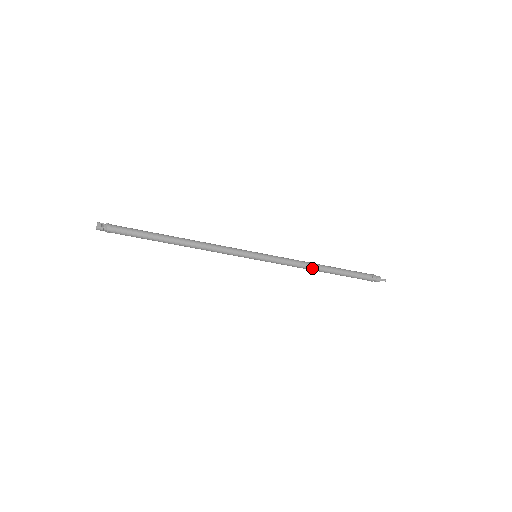
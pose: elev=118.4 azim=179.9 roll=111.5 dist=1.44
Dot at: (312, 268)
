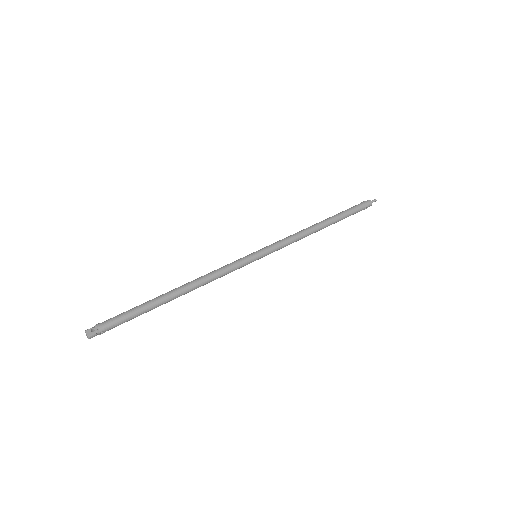
Dot at: (311, 232)
